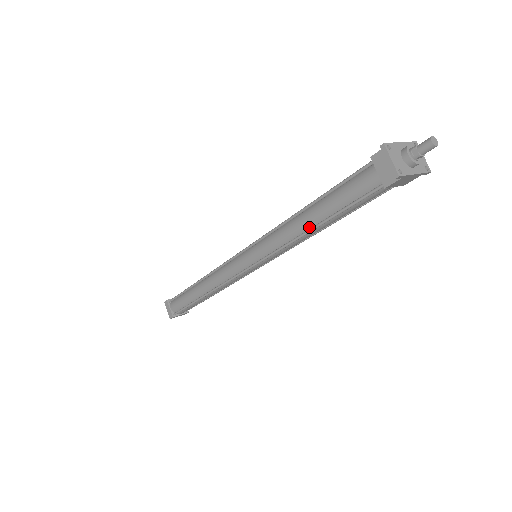
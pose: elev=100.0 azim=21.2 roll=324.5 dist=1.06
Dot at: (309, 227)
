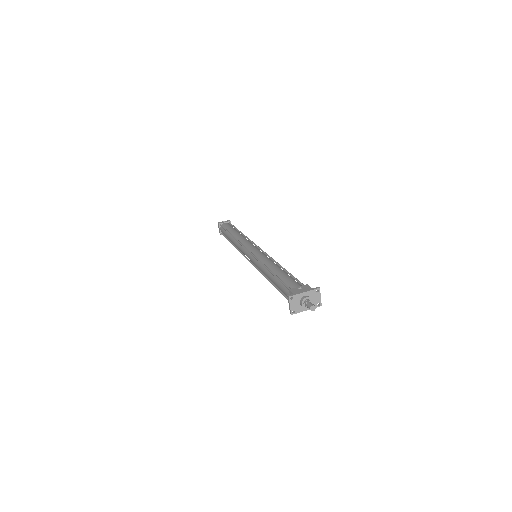
Dot at: occluded
